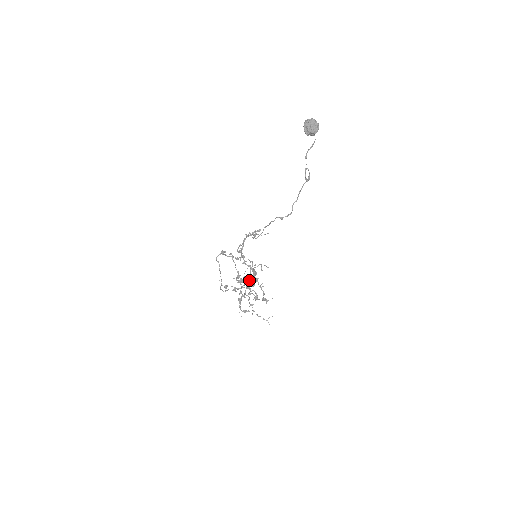
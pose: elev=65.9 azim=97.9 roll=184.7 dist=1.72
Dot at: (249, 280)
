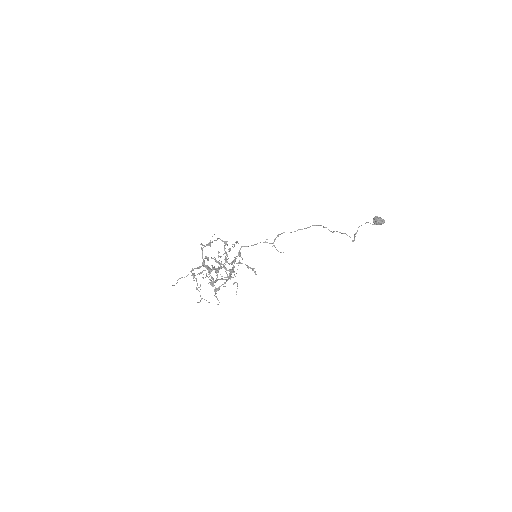
Dot at: (224, 268)
